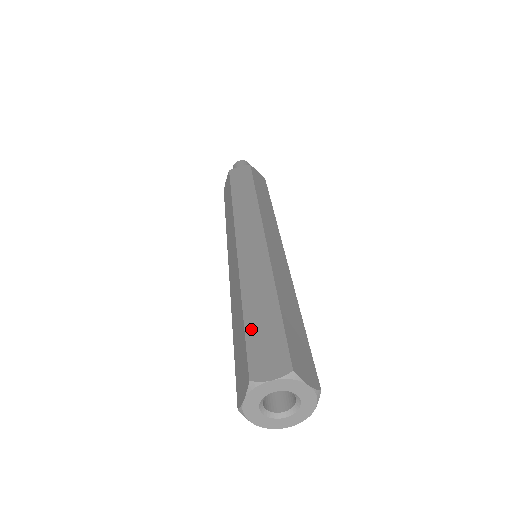
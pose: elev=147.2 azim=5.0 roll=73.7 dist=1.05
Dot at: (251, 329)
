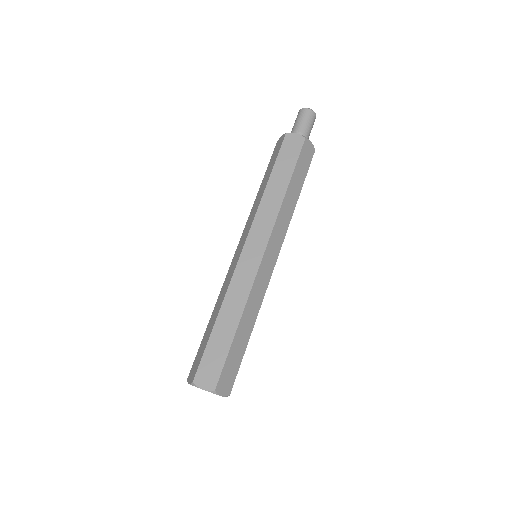
Dot at: (210, 346)
